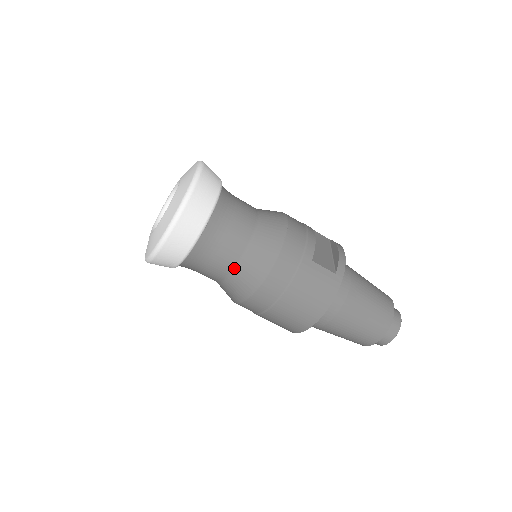
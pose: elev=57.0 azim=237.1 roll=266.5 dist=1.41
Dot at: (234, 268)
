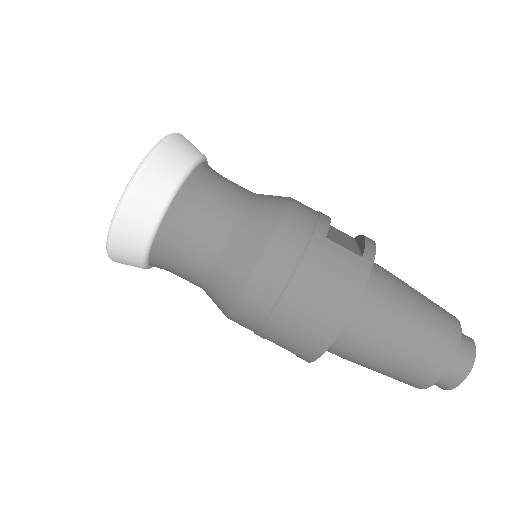
Dot at: (219, 251)
